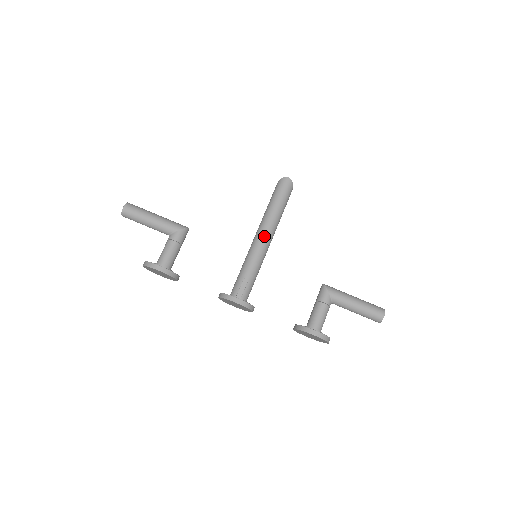
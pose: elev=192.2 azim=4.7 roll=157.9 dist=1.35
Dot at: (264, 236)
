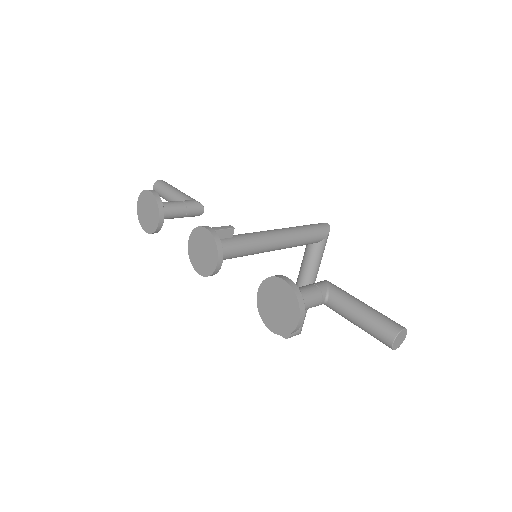
Dot at: (276, 230)
